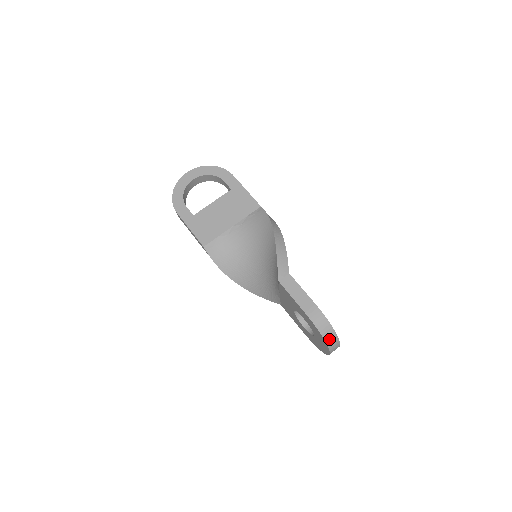
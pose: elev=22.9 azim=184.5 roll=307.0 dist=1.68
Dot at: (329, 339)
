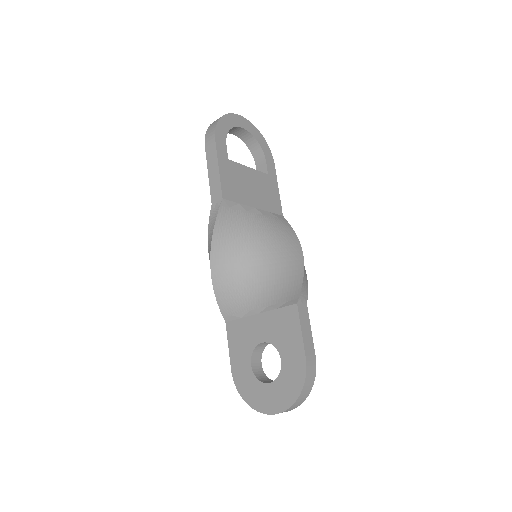
Dot at: (299, 400)
